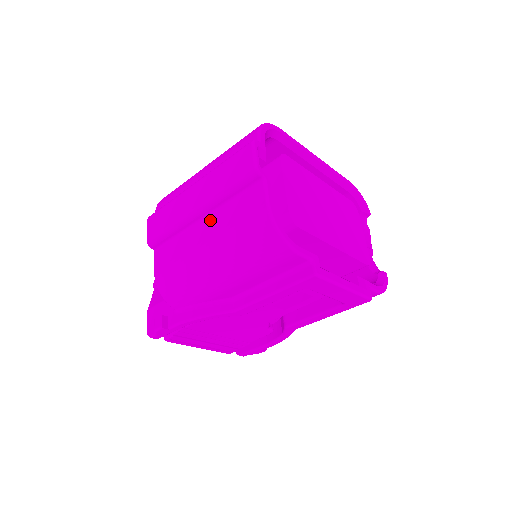
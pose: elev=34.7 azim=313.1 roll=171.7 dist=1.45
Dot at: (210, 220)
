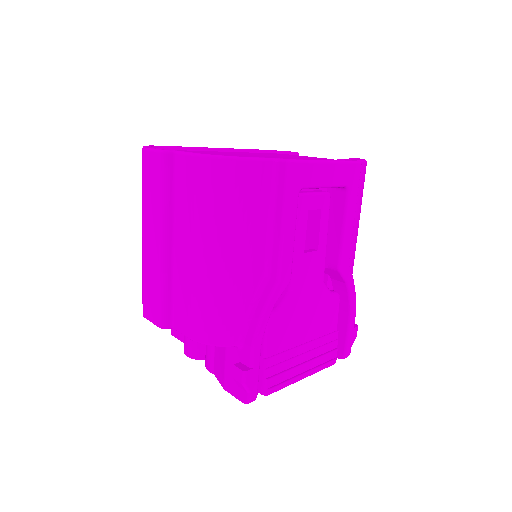
Dot at: (178, 235)
